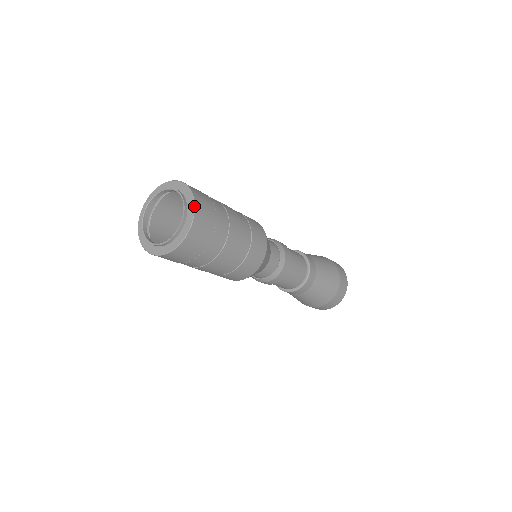
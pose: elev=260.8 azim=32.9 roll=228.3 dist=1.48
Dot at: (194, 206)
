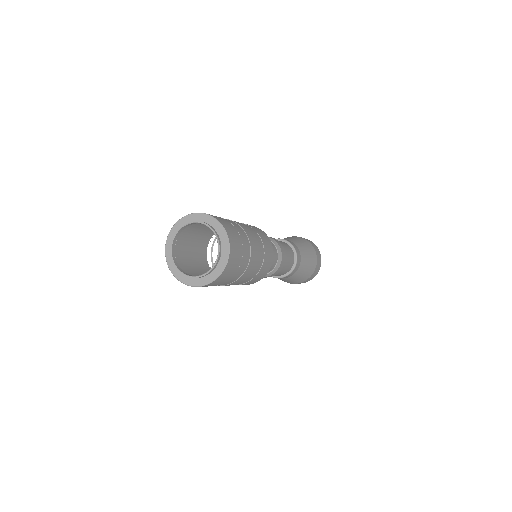
Dot at: (229, 253)
